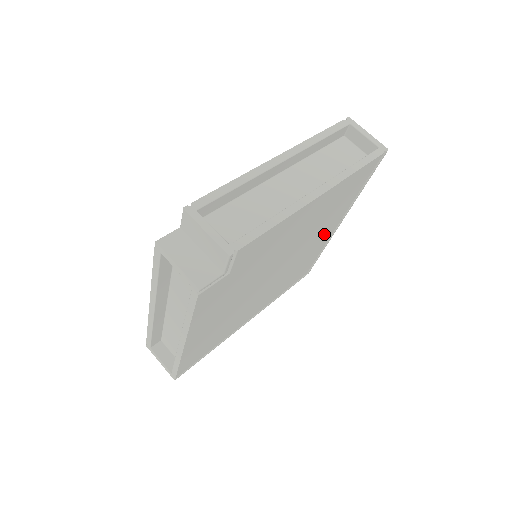
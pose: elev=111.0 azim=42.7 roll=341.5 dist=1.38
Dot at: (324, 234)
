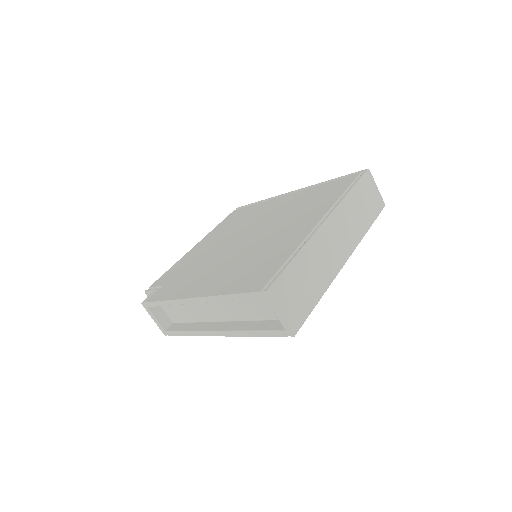
Dot at: occluded
